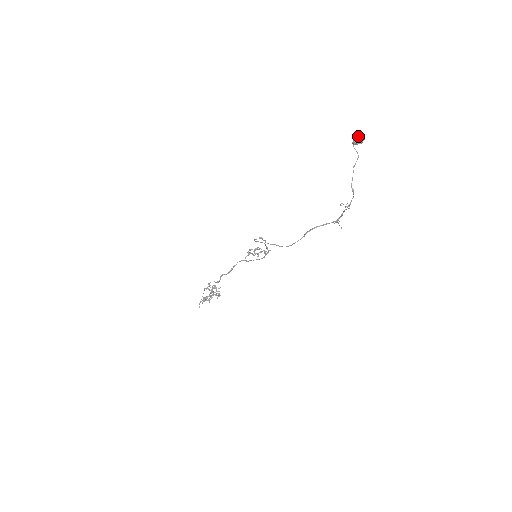
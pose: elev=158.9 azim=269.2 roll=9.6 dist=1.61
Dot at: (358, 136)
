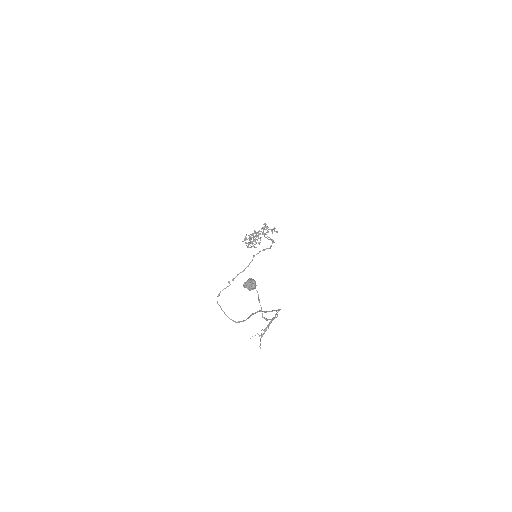
Dot at: (247, 282)
